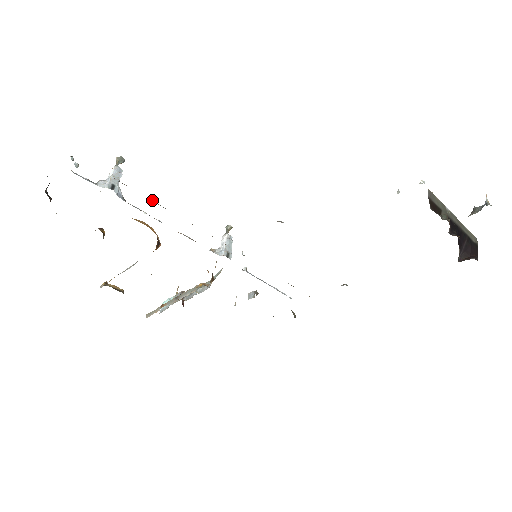
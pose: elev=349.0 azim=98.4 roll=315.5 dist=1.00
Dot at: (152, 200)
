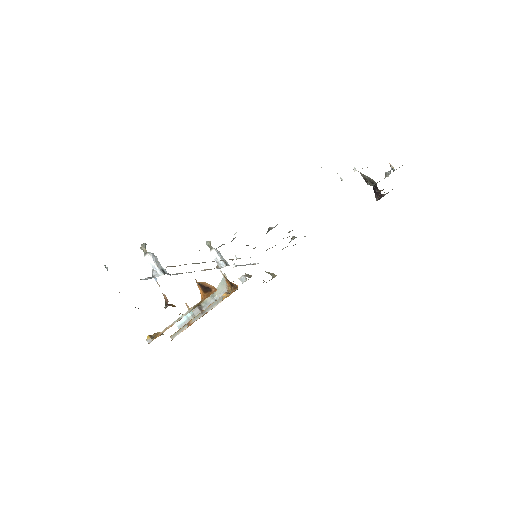
Dot at: (192, 263)
